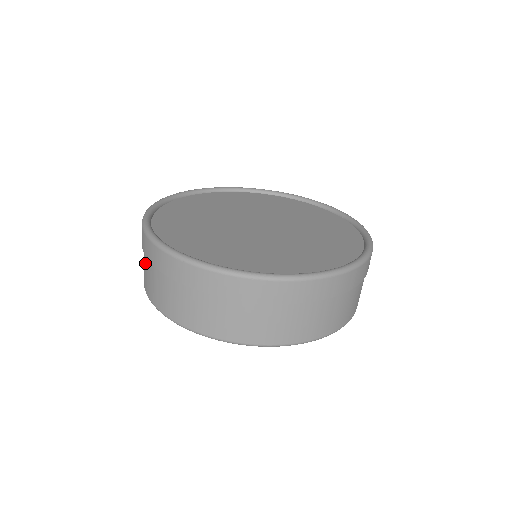
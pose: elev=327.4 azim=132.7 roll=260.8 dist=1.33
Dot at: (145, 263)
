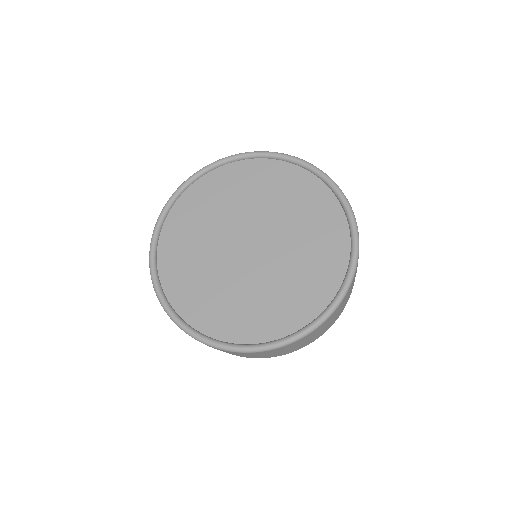
Dot at: occluded
